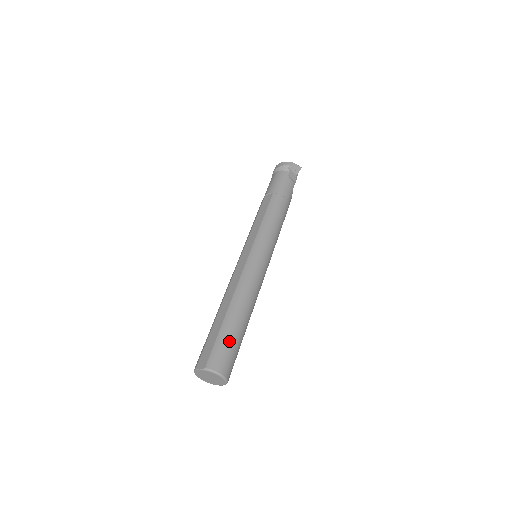
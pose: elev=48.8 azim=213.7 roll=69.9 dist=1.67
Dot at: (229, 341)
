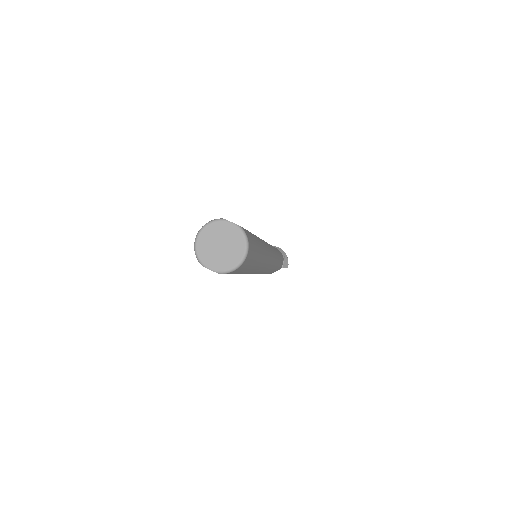
Dot at: (256, 247)
